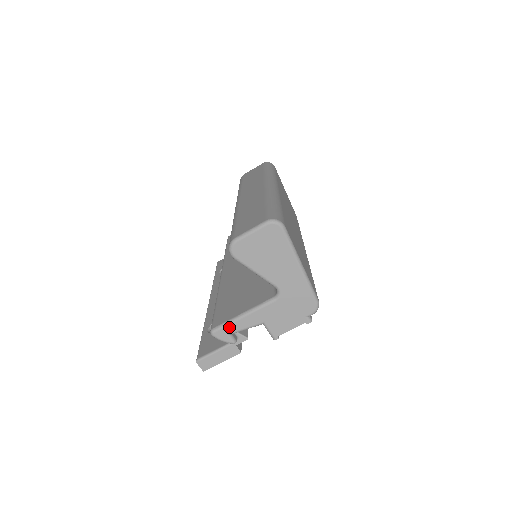
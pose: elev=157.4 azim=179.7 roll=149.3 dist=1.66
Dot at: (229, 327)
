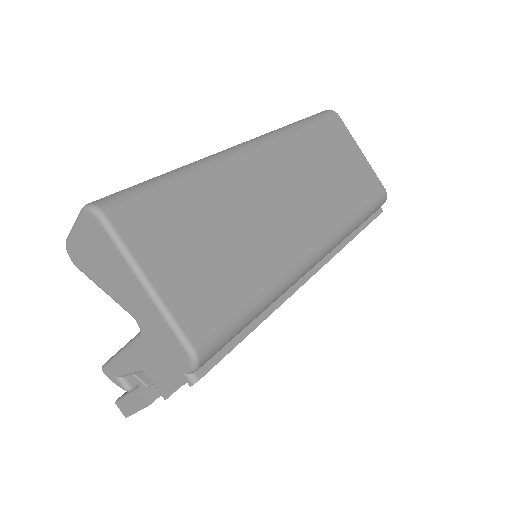
Dot at: (112, 367)
